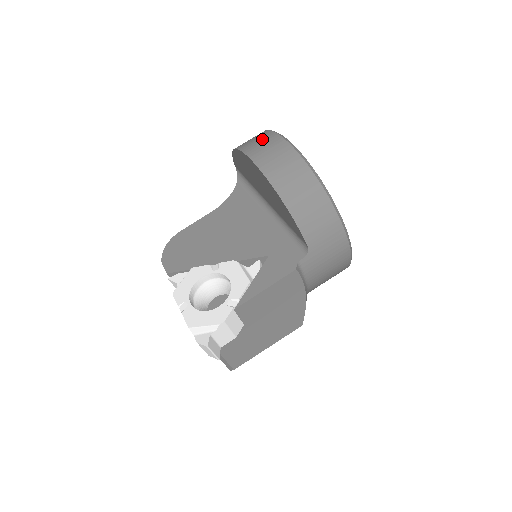
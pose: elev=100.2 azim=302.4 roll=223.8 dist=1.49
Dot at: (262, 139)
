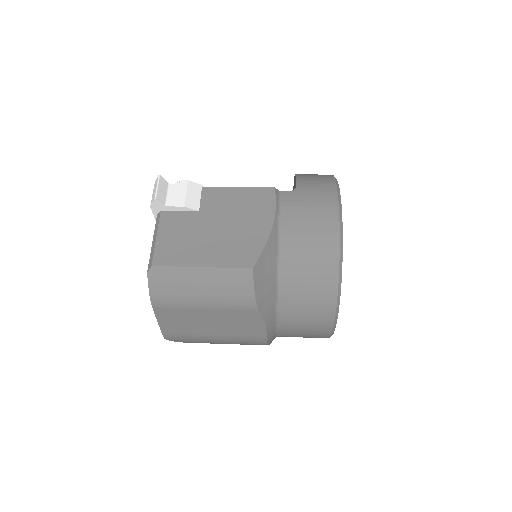
Dot at: occluded
